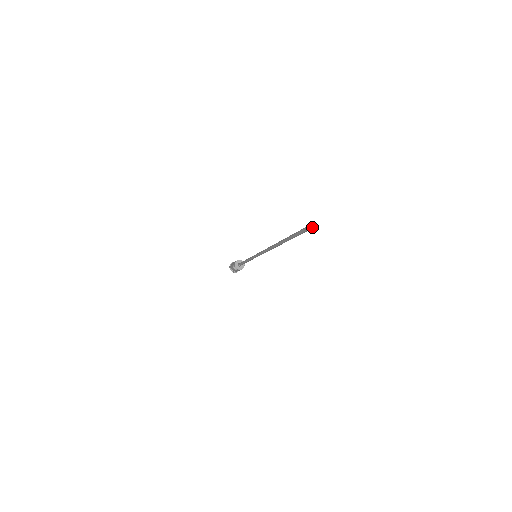
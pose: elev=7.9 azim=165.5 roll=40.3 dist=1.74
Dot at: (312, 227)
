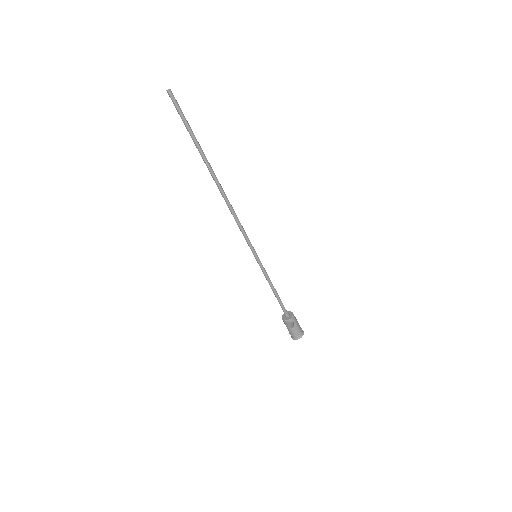
Dot at: (171, 92)
